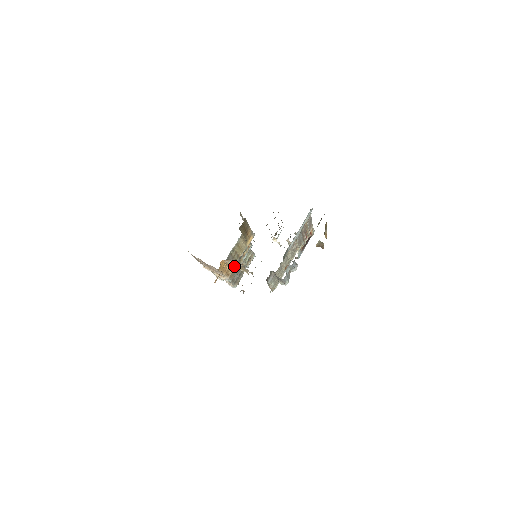
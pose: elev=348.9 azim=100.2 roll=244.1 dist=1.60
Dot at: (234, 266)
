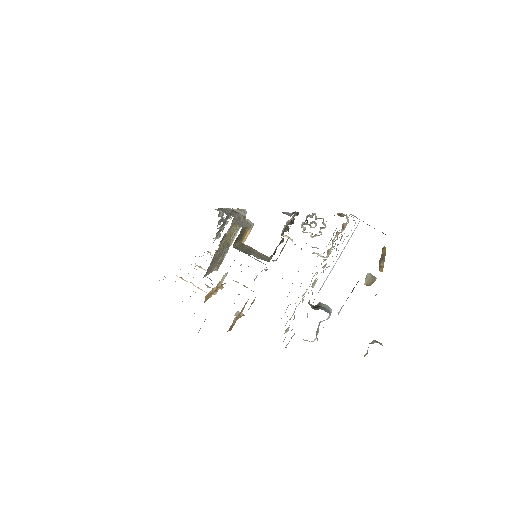
Dot at: occluded
